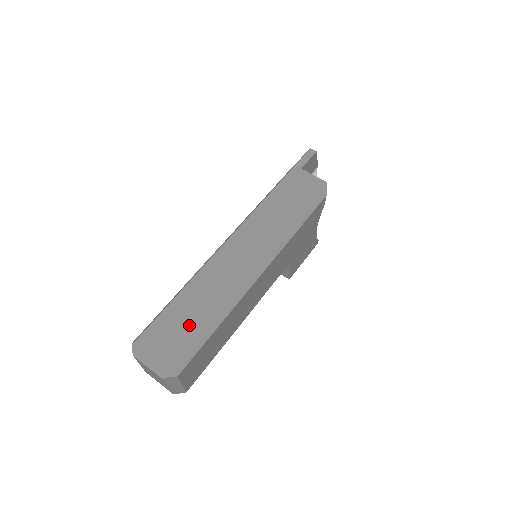
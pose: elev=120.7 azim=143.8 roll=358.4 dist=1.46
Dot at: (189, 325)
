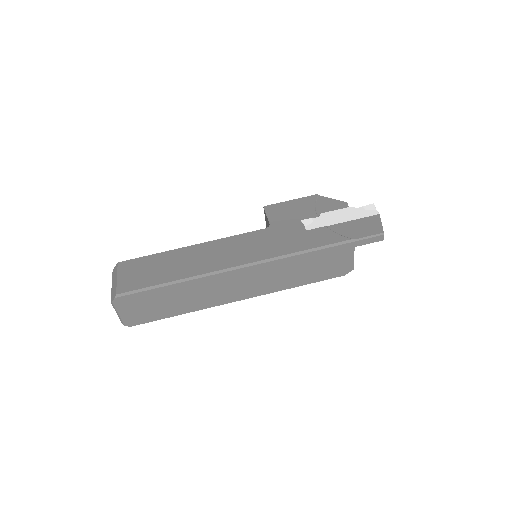
Dot at: (163, 307)
